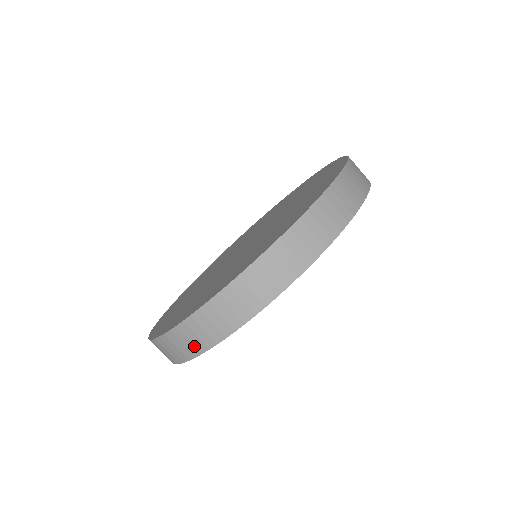
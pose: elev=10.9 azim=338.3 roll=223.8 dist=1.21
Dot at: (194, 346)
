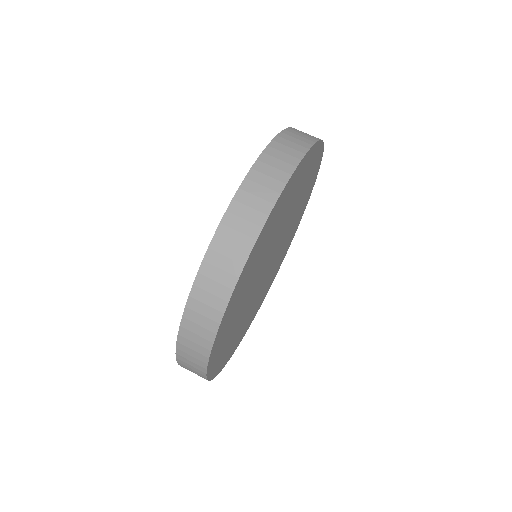
Dot at: occluded
